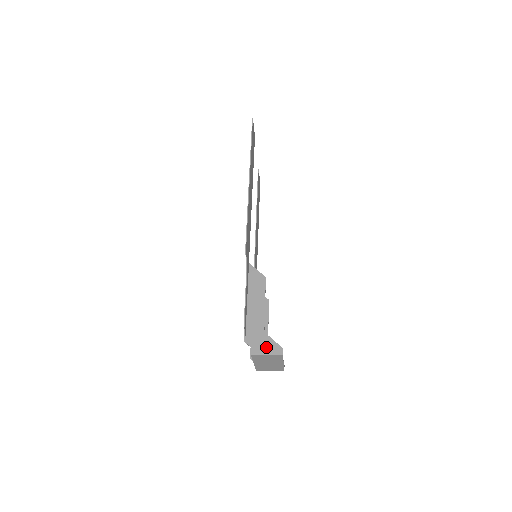
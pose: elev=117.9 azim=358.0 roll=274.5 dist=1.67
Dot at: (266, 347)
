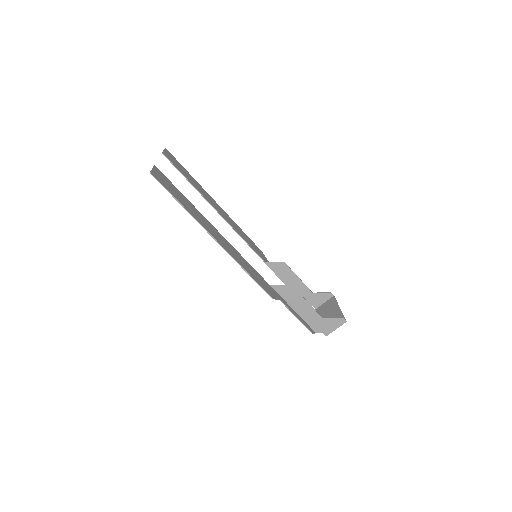
Dot at: (332, 326)
